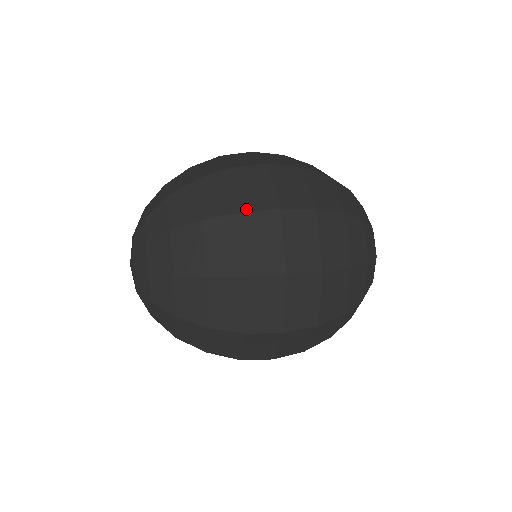
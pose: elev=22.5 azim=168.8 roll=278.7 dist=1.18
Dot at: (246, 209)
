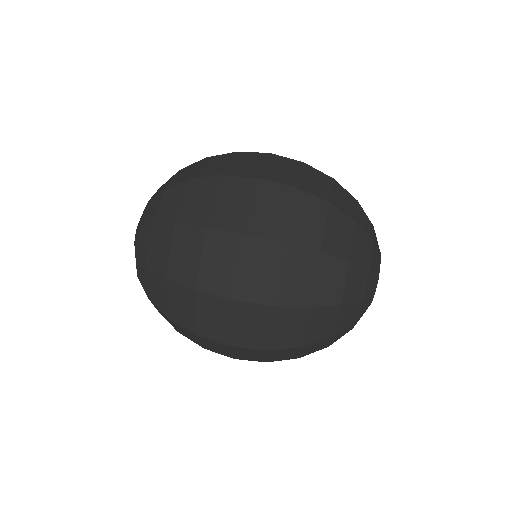
Dot at: (212, 225)
